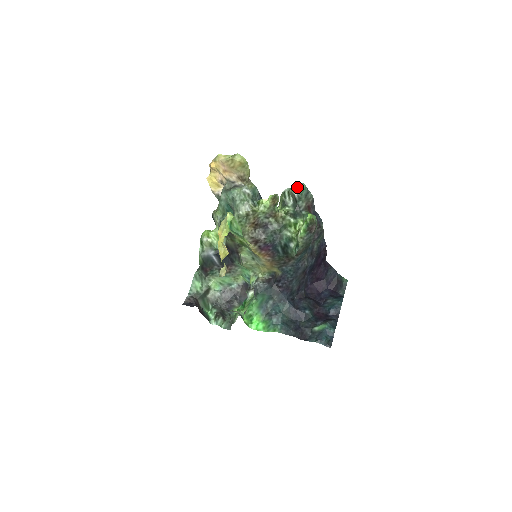
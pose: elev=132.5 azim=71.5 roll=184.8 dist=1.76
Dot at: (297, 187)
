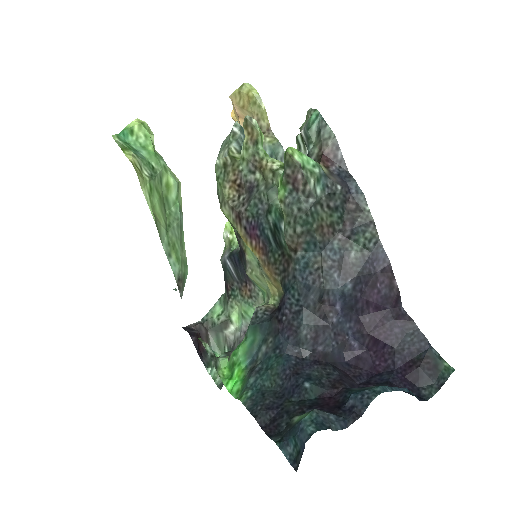
Dot at: (308, 118)
